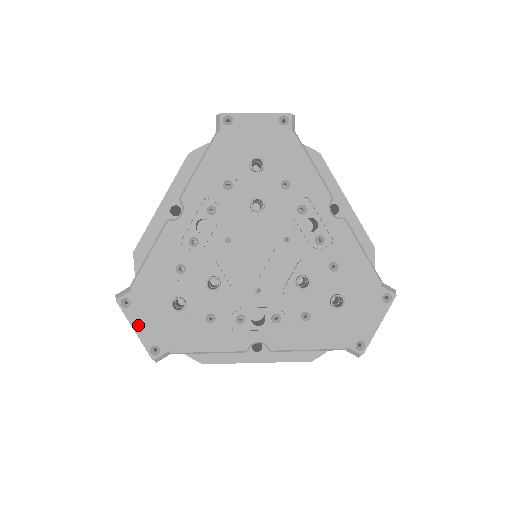
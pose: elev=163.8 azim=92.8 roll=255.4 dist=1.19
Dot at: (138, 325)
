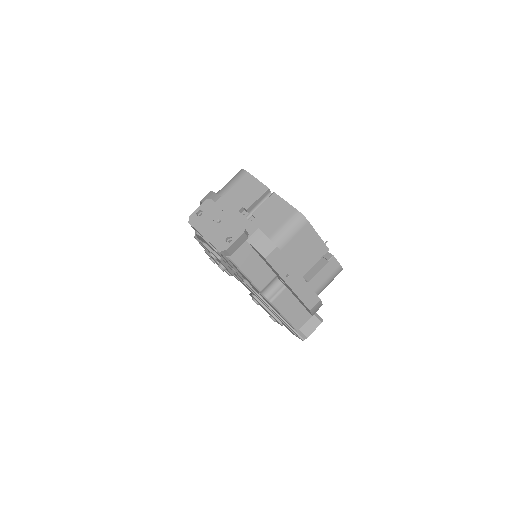
Dot at: occluded
